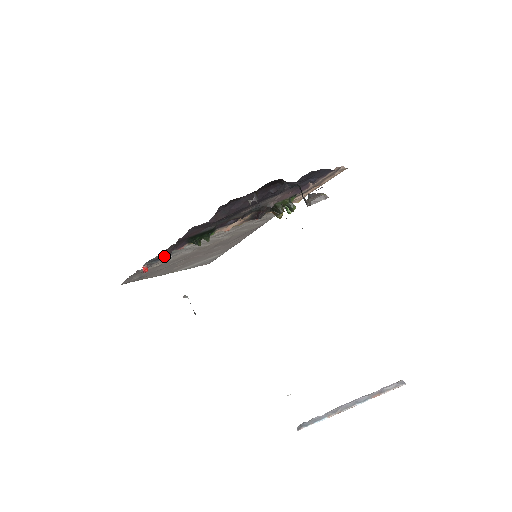
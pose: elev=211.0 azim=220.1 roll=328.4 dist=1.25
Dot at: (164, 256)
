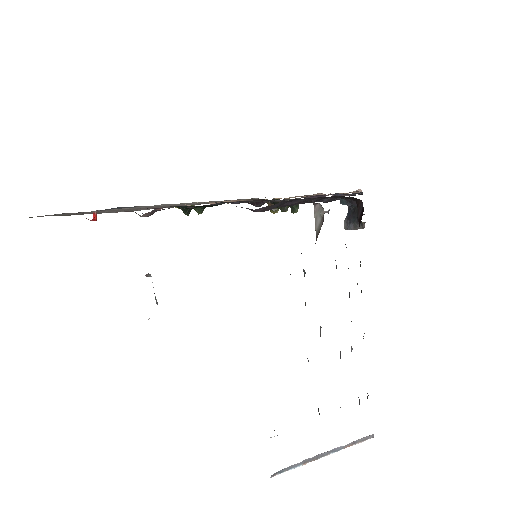
Dot at: (145, 215)
